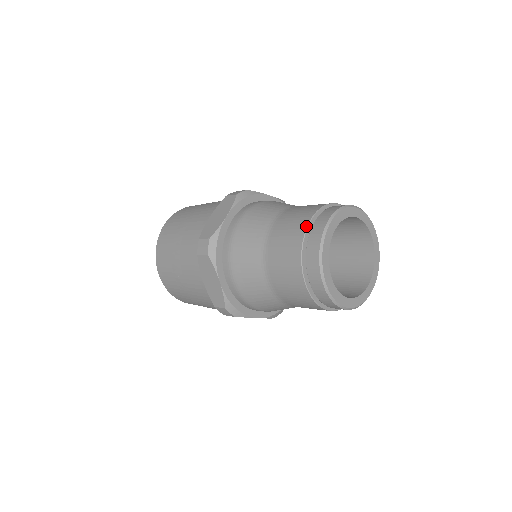
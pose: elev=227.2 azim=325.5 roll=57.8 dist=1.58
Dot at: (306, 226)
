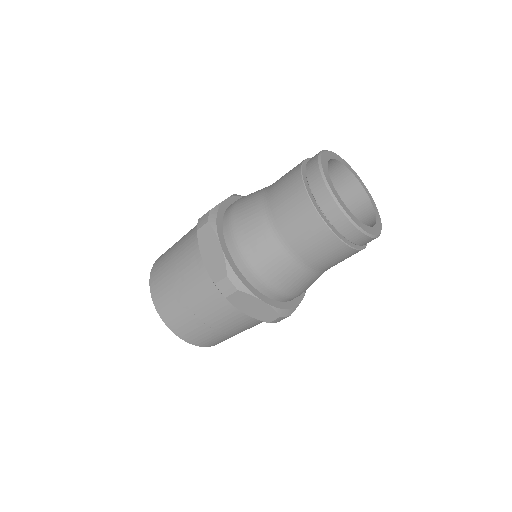
Dot at: (302, 161)
